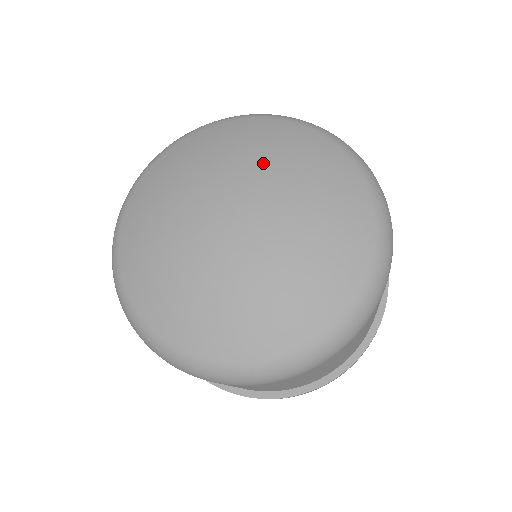
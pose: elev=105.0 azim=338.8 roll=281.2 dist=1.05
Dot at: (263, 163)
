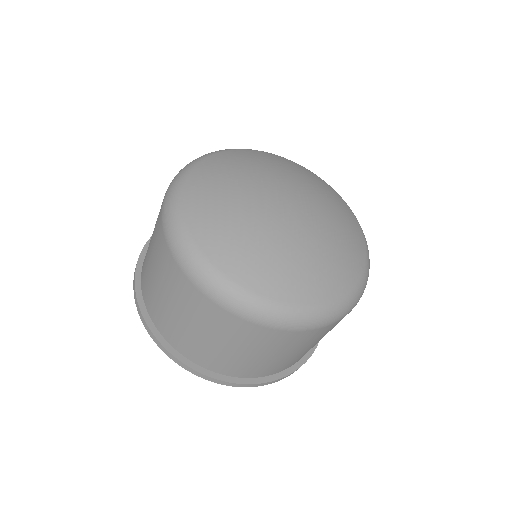
Dot at: (265, 171)
